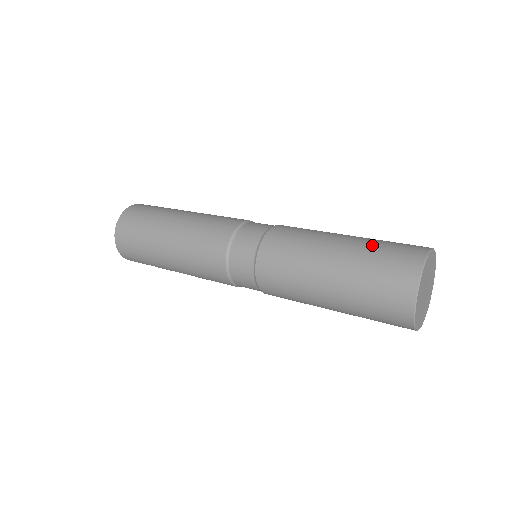
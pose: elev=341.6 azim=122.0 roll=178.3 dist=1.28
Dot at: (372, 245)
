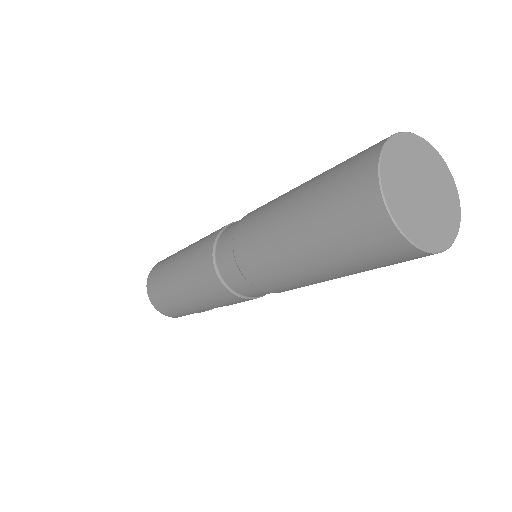
Dot at: (325, 175)
